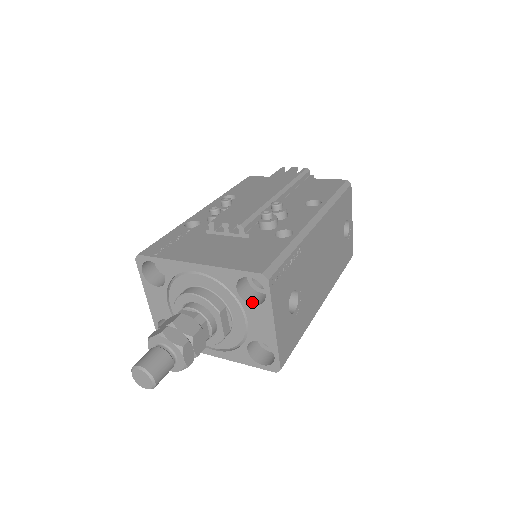
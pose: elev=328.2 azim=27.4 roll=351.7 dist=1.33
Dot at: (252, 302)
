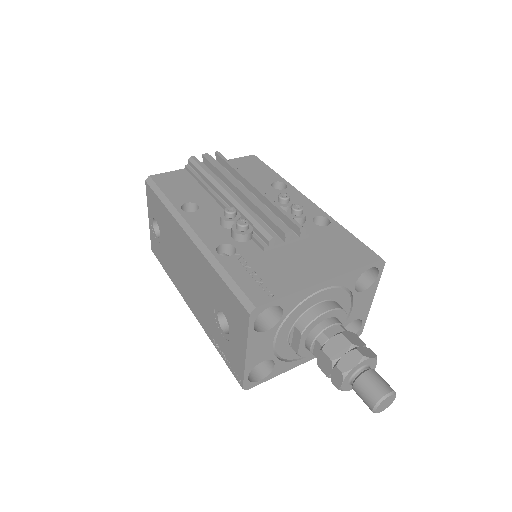
Dot at: (359, 289)
